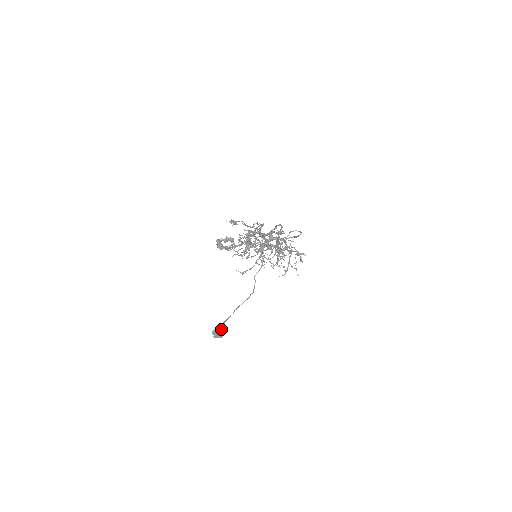
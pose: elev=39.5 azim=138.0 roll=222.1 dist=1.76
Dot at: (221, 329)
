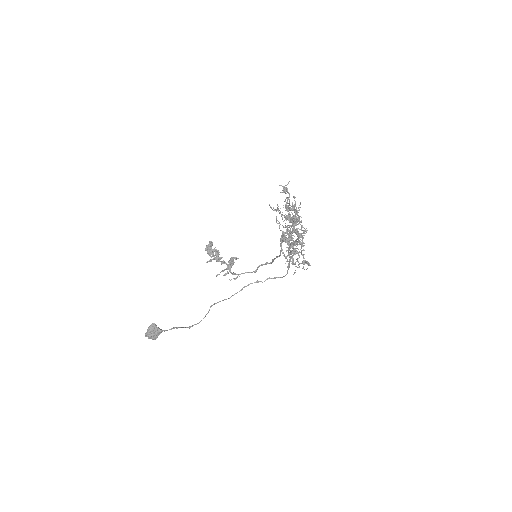
Dot at: occluded
